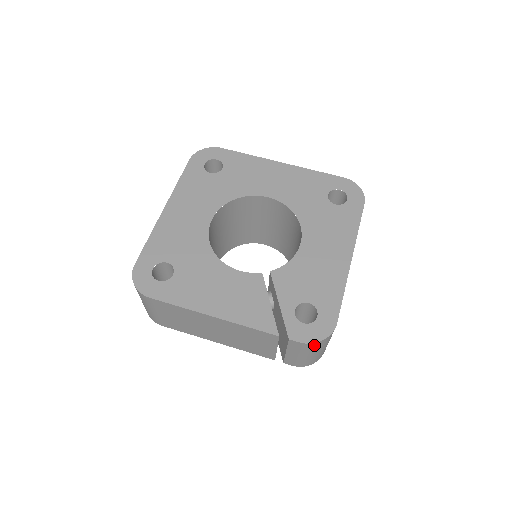
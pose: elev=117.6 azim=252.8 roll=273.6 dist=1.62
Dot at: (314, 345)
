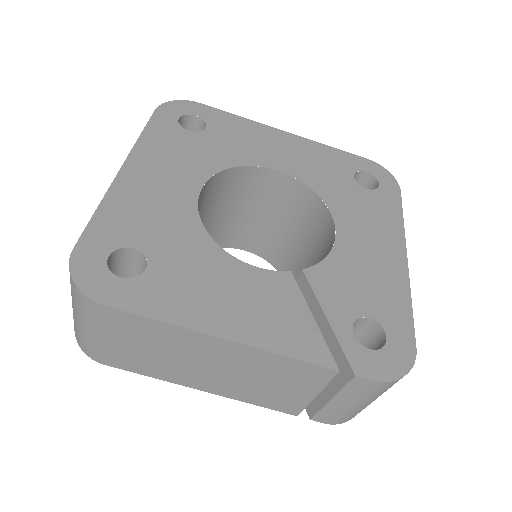
Dot at: (389, 385)
